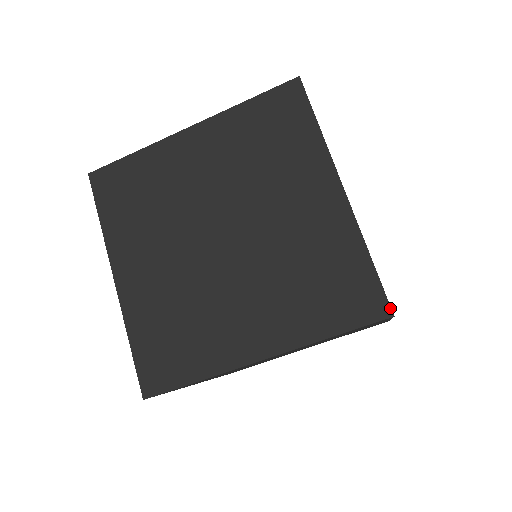
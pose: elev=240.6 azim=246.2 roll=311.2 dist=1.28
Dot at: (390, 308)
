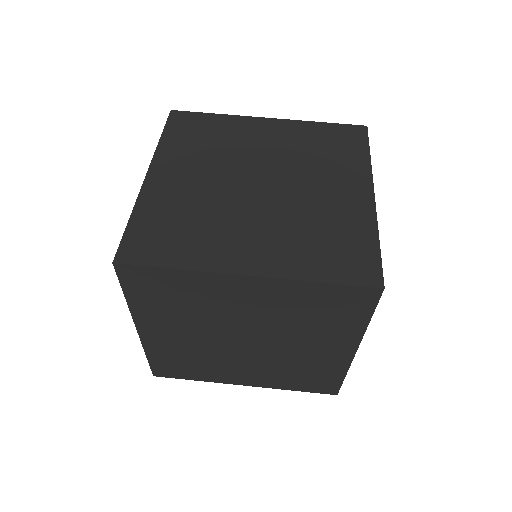
Dot at: (383, 281)
